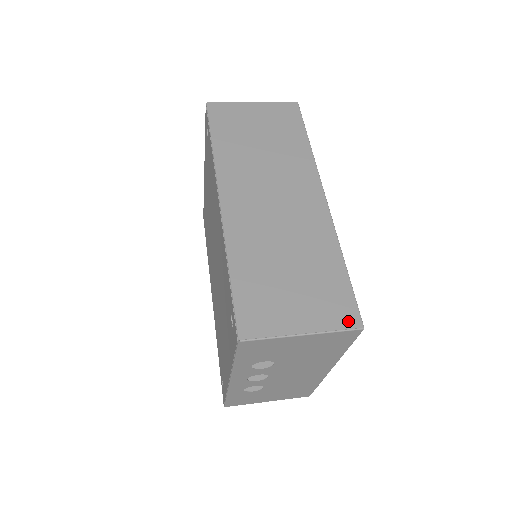
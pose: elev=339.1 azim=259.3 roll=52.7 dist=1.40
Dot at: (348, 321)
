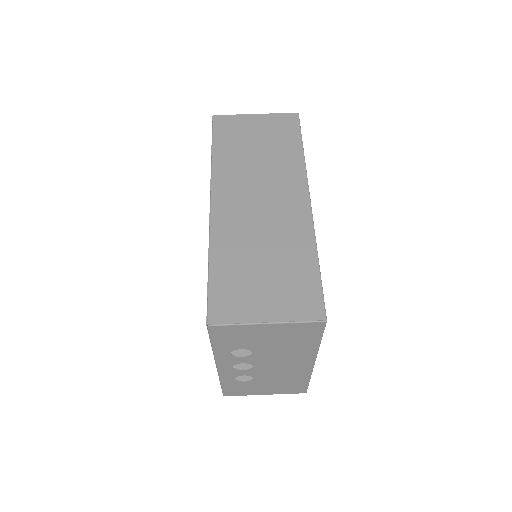
Dot at: (312, 313)
